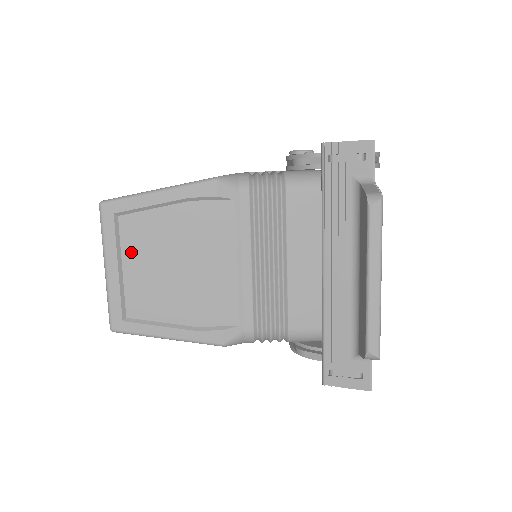
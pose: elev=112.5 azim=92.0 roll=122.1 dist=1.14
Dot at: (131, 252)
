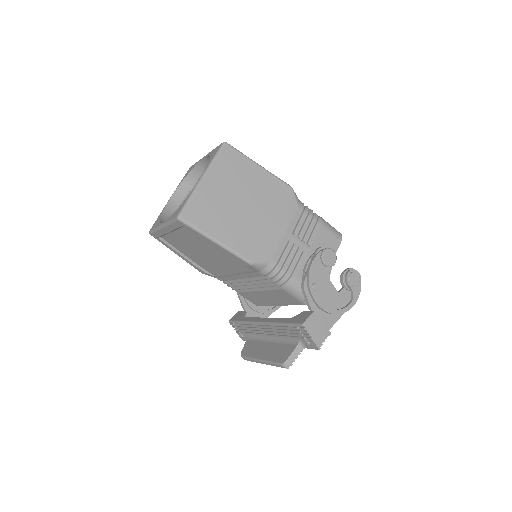
Dot at: (181, 234)
